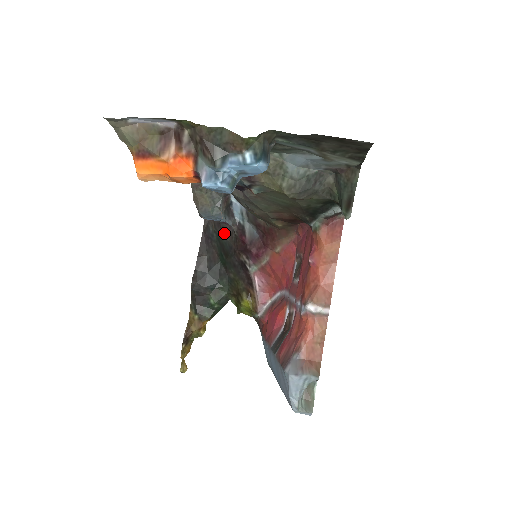
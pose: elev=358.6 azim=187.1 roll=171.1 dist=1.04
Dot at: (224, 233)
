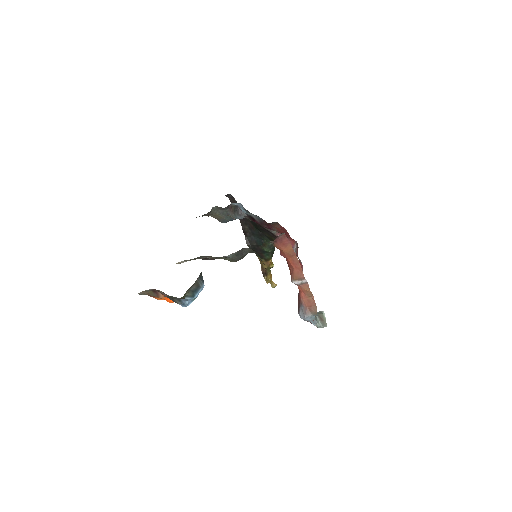
Dot at: occluded
